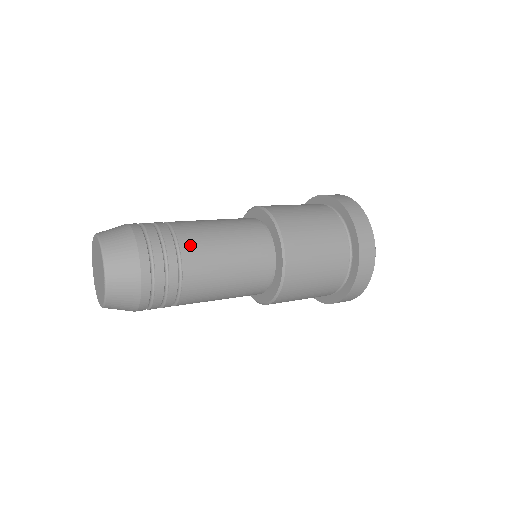
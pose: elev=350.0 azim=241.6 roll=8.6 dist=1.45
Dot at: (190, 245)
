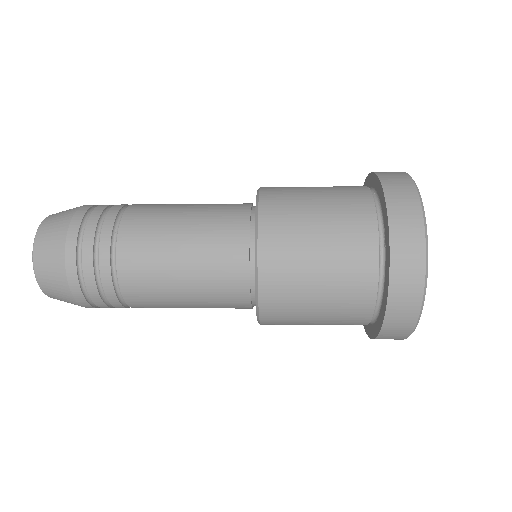
Dot at: (143, 205)
